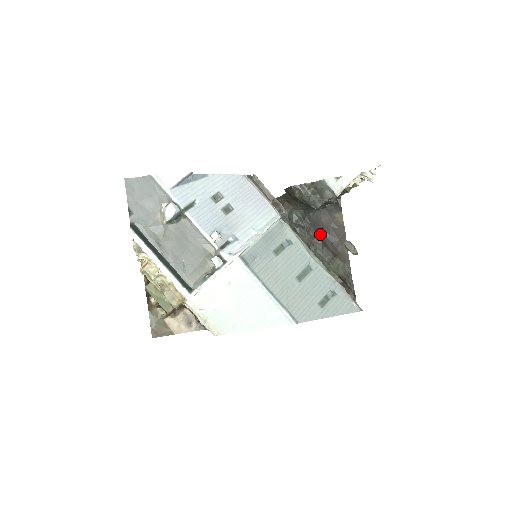
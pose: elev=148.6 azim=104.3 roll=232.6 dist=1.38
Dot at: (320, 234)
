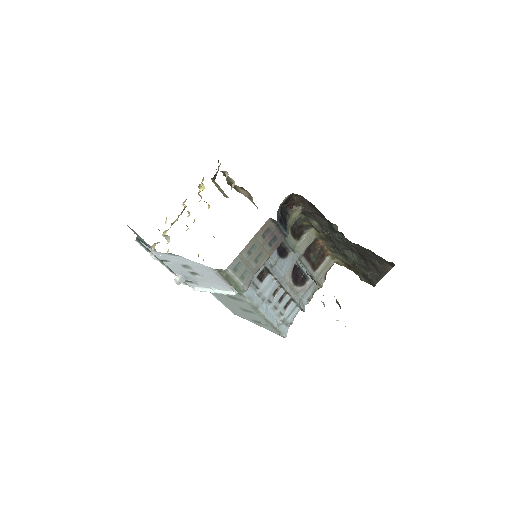
Dot at: (363, 254)
